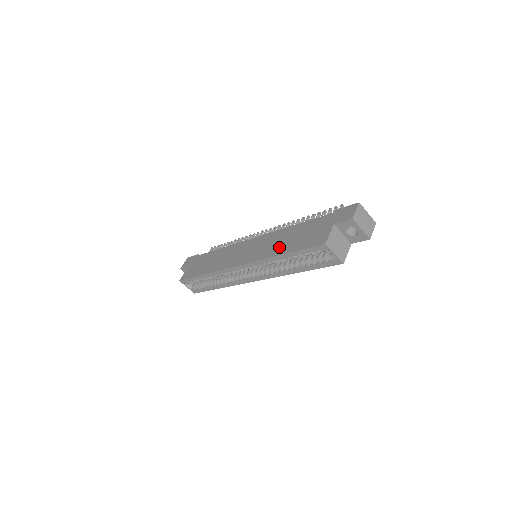
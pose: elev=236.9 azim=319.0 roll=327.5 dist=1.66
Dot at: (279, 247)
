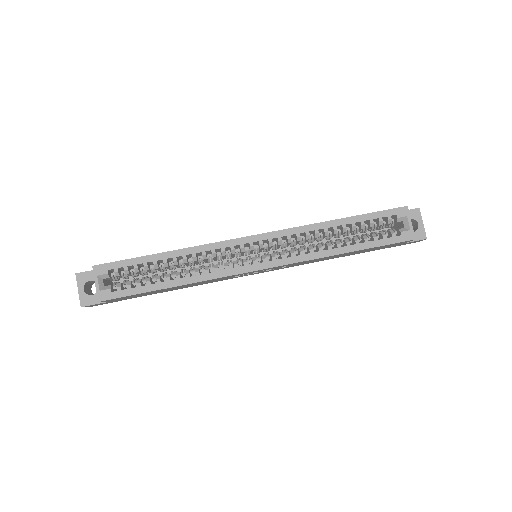
Dot at: occluded
